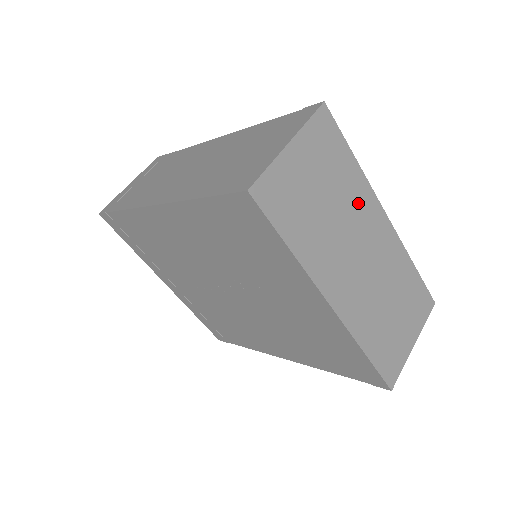
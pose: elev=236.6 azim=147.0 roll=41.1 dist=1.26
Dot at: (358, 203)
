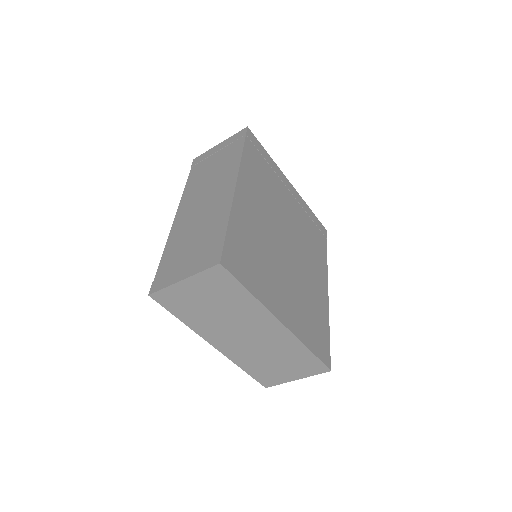
Dot at: (249, 313)
